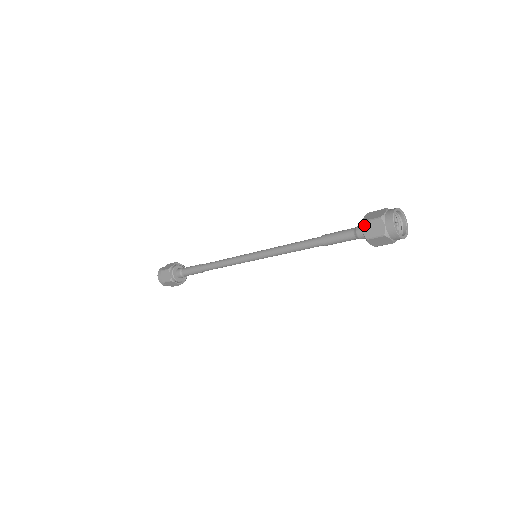
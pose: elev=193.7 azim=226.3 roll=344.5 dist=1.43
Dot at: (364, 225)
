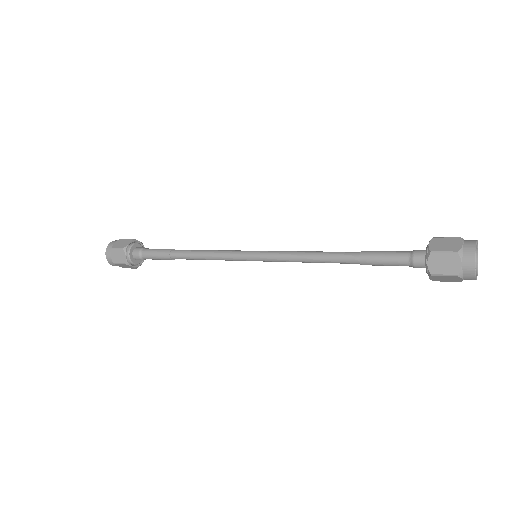
Dot at: (432, 277)
